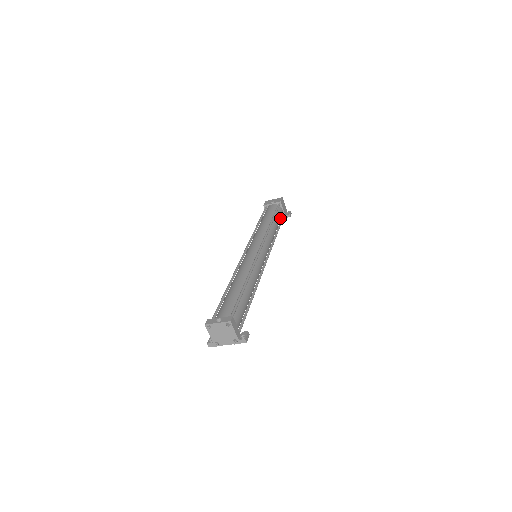
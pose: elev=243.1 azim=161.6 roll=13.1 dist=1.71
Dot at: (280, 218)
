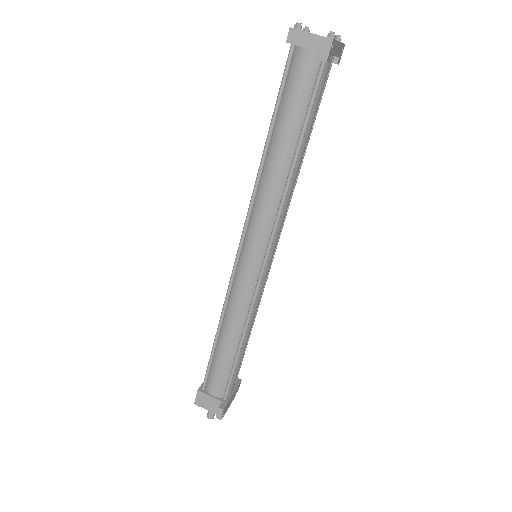
Dot at: occluded
